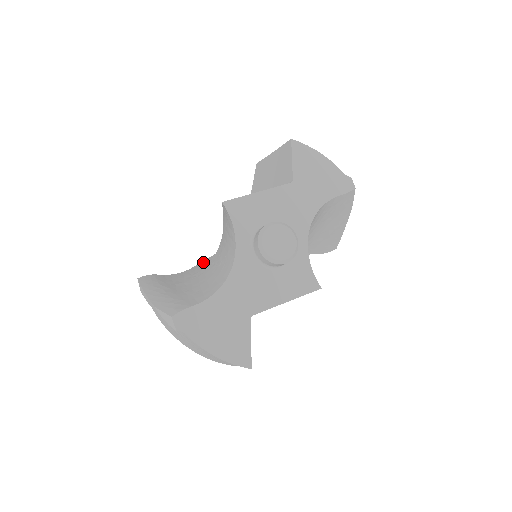
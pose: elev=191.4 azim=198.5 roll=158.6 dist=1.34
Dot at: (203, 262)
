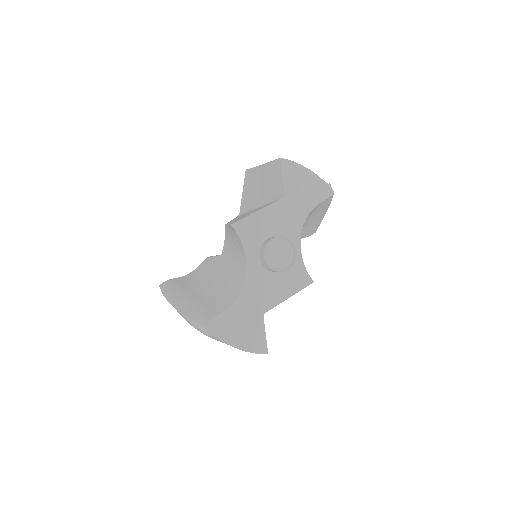
Dot at: (209, 261)
